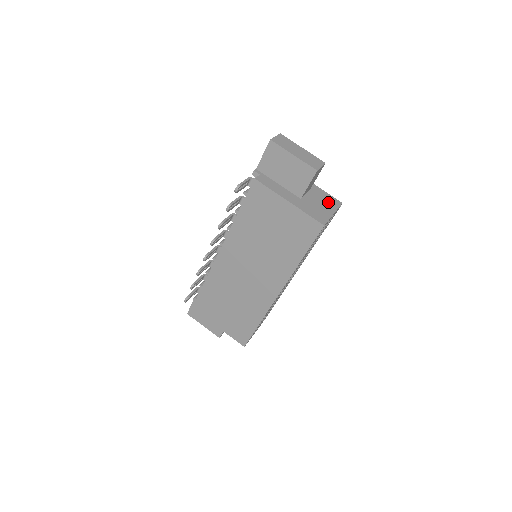
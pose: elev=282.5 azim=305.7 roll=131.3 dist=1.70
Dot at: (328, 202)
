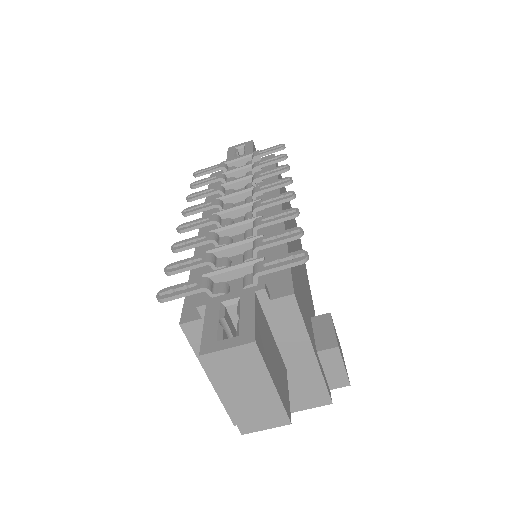
Dot at: (299, 396)
